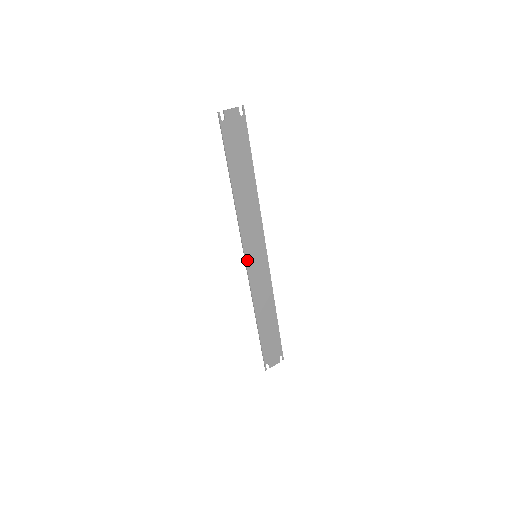
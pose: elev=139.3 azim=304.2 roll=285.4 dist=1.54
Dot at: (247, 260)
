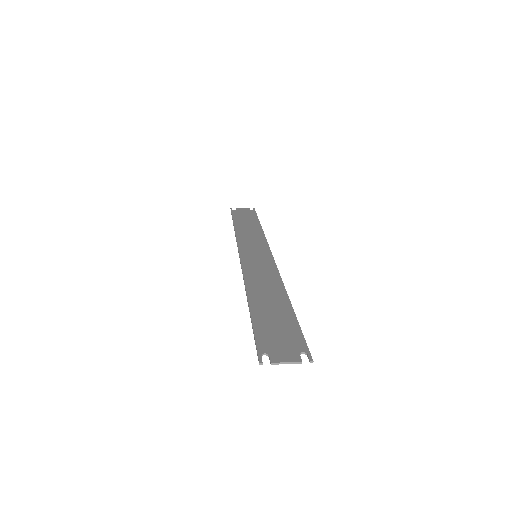
Dot at: (242, 256)
